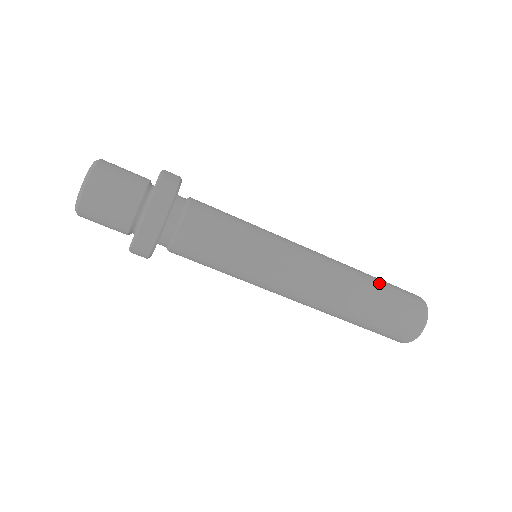
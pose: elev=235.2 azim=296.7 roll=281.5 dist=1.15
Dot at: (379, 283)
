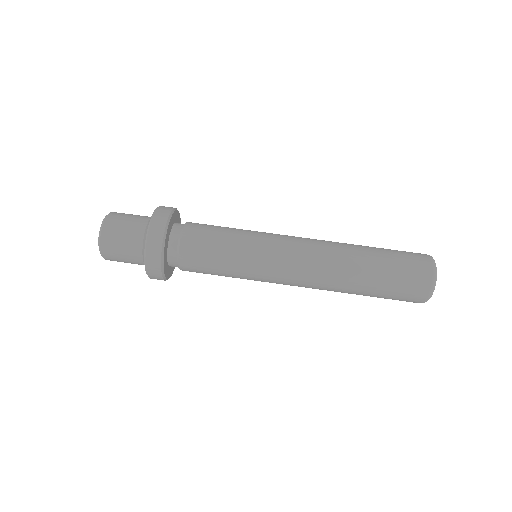
Dot at: (376, 250)
